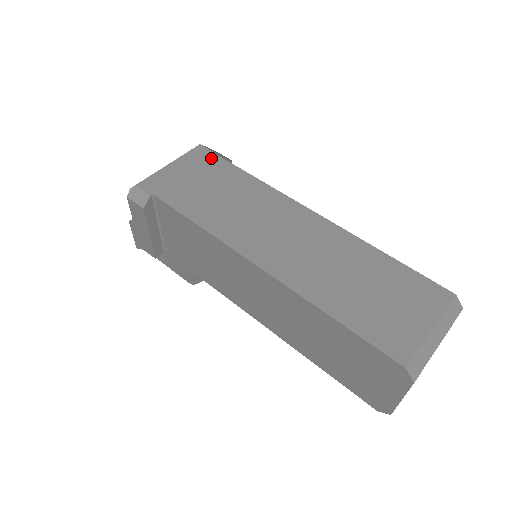
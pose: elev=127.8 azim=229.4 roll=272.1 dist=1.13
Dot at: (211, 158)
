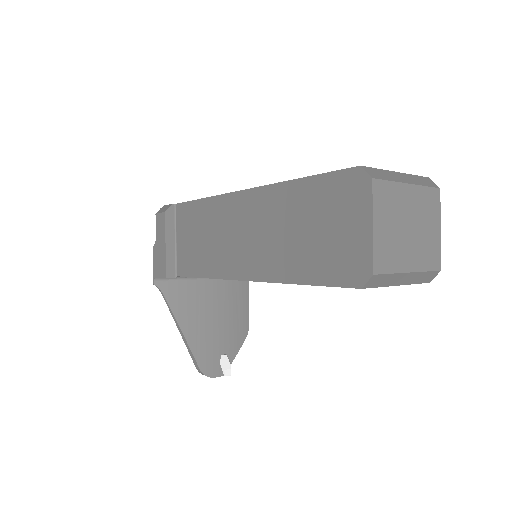
Dot at: occluded
